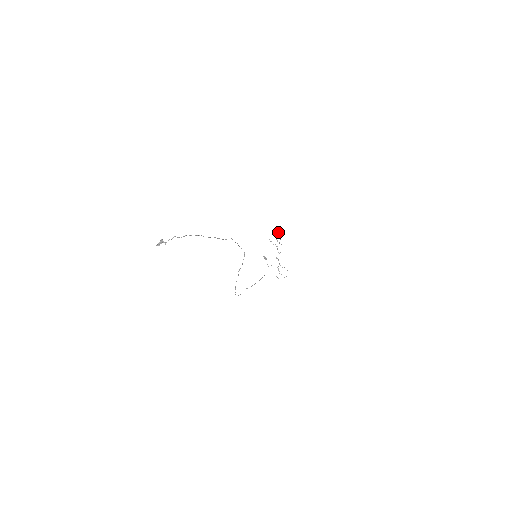
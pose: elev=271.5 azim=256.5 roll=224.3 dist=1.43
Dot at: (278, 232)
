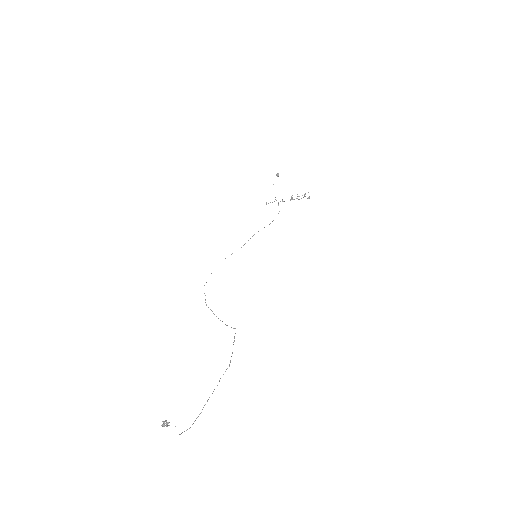
Dot at: occluded
